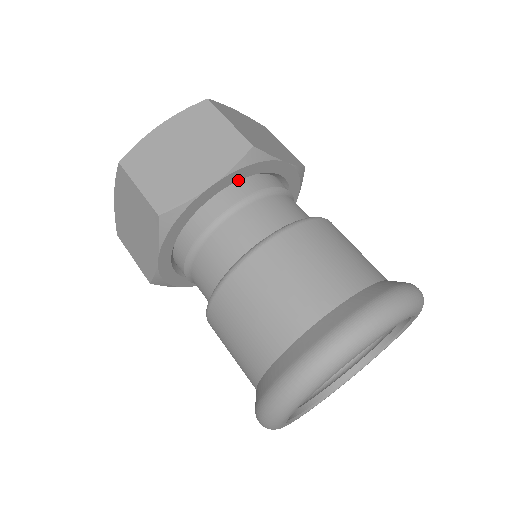
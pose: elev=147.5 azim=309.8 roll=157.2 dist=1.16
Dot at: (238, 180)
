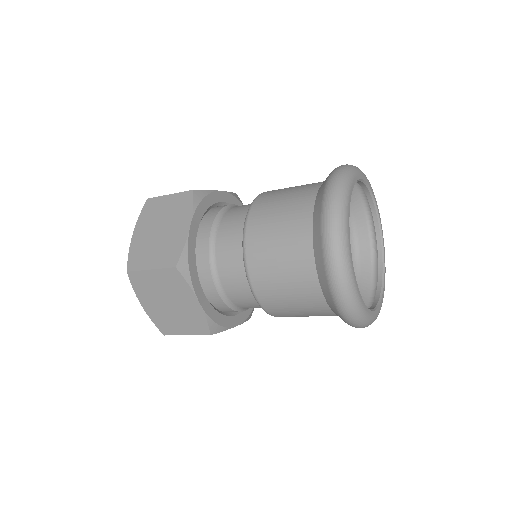
Dot at: (198, 276)
